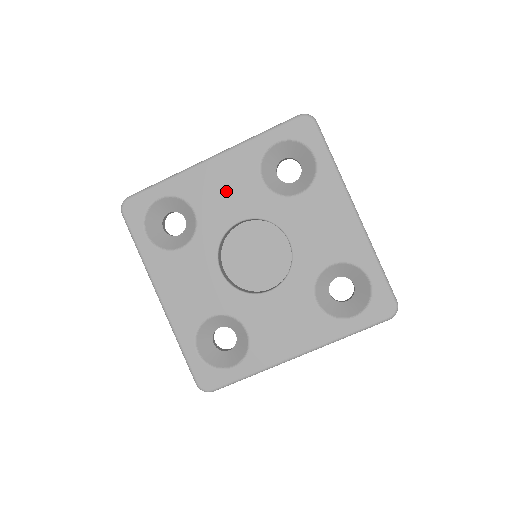
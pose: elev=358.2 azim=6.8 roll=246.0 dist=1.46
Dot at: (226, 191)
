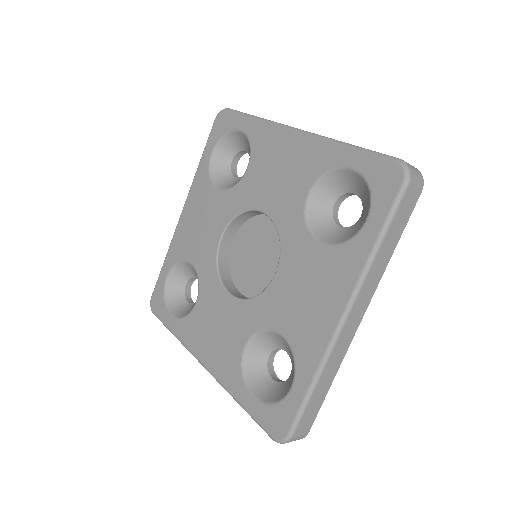
Dot at: (278, 174)
